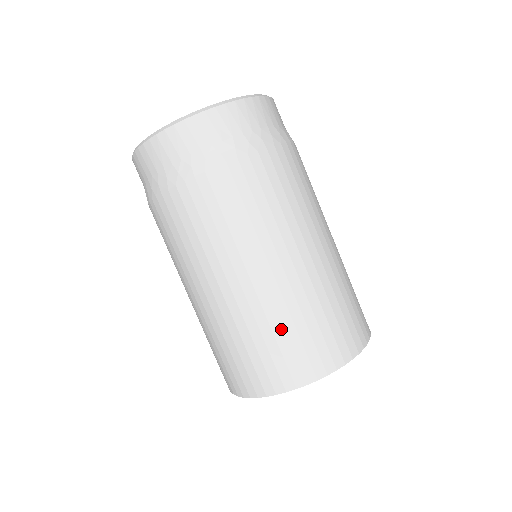
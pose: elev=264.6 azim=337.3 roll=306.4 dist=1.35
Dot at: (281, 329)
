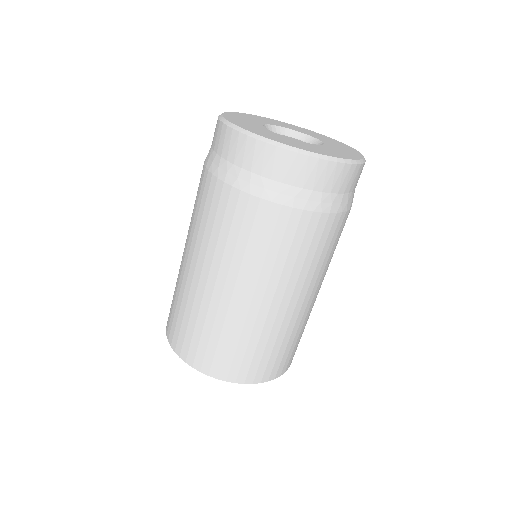
Dot at: (237, 340)
